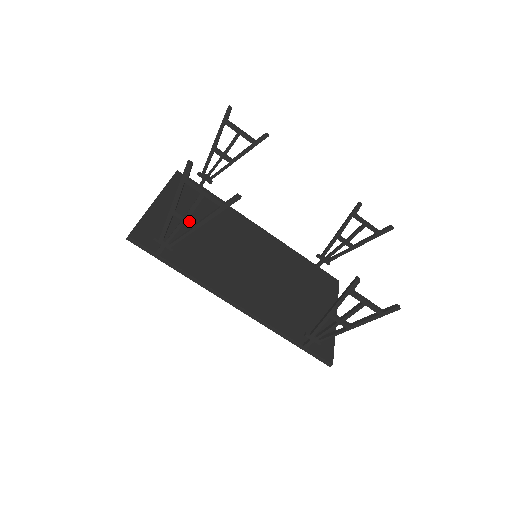
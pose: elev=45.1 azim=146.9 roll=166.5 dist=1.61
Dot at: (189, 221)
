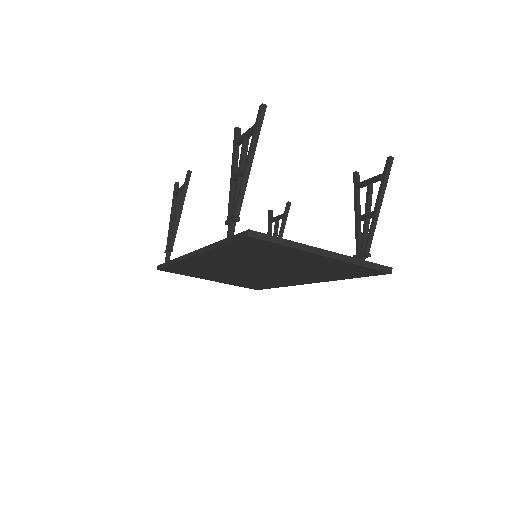
Dot at: (175, 216)
